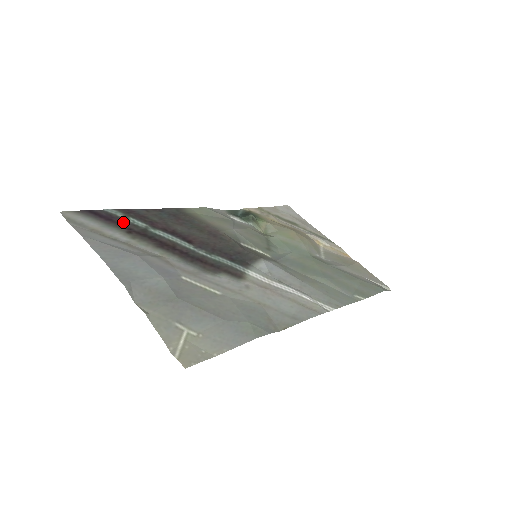
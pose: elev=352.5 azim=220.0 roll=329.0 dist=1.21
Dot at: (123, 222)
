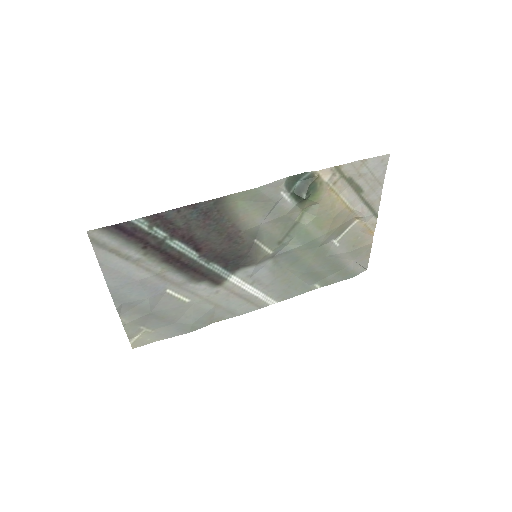
Dot at: (144, 236)
